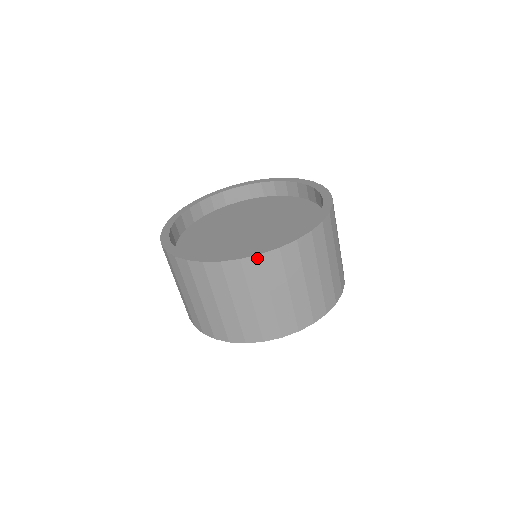
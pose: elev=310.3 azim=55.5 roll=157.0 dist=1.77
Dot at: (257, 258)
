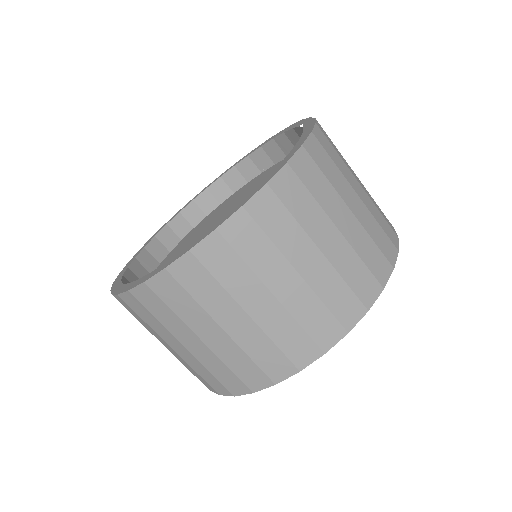
Dot at: (313, 138)
